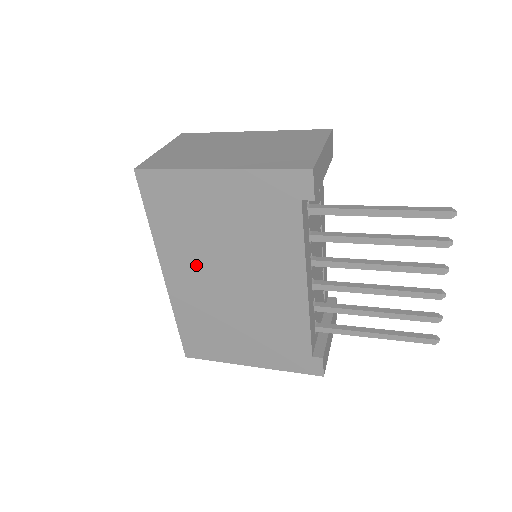
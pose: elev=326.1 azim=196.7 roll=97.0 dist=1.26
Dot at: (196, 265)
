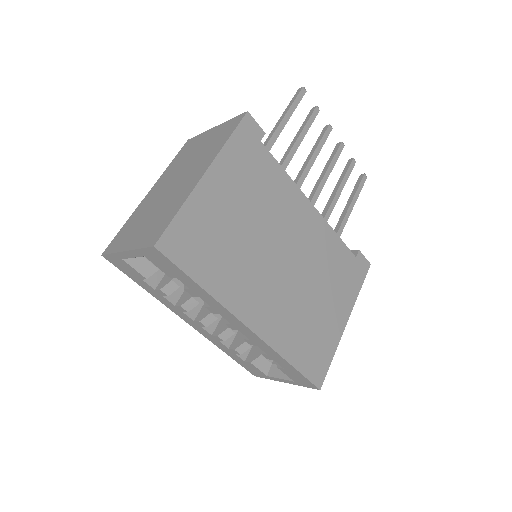
Dot at: (257, 281)
